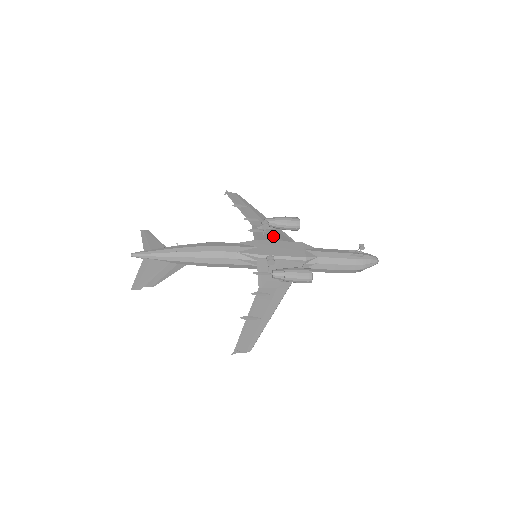
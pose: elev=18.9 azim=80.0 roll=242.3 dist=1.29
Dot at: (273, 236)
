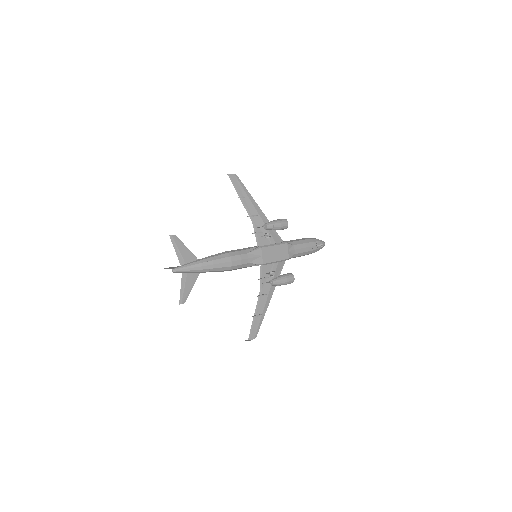
Dot at: occluded
